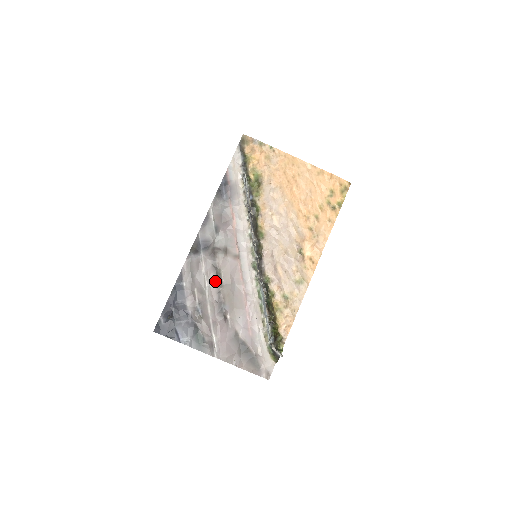
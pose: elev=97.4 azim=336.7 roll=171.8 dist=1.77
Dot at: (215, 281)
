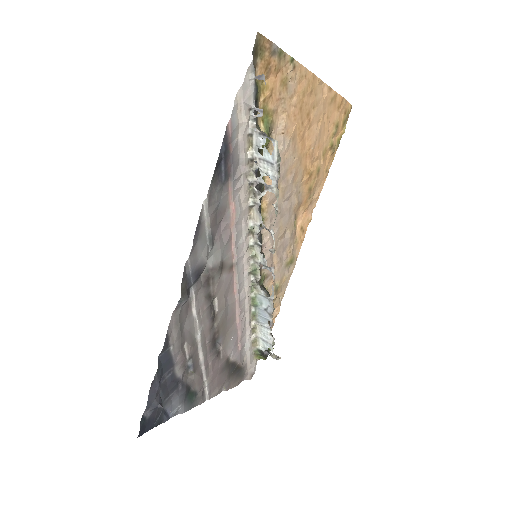
Dot at: (209, 317)
